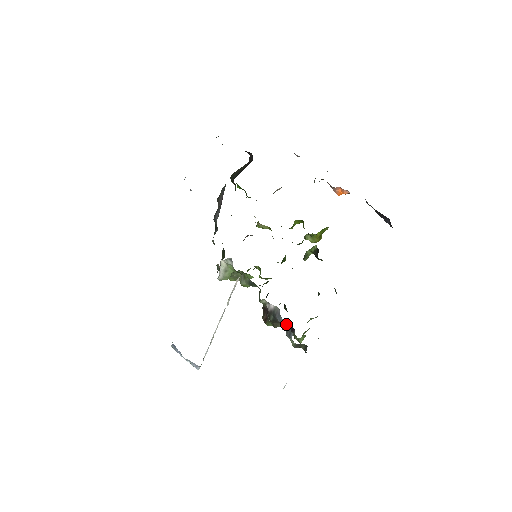
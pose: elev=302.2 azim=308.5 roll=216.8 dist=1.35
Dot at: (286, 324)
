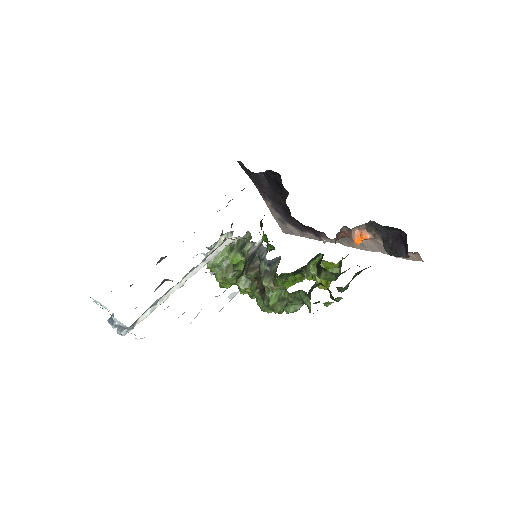
Dot at: (265, 250)
